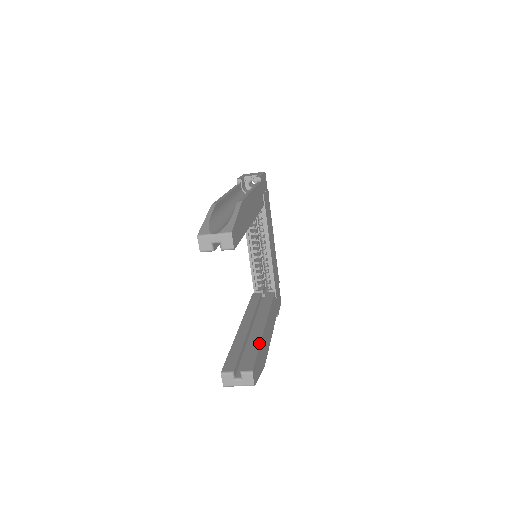
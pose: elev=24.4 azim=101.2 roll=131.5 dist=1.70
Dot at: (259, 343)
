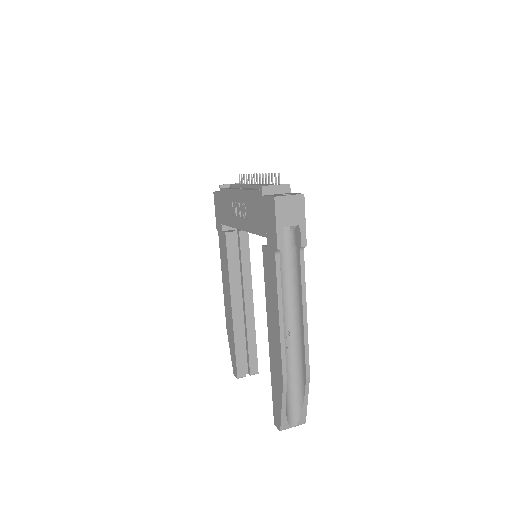
Dot at: (255, 337)
